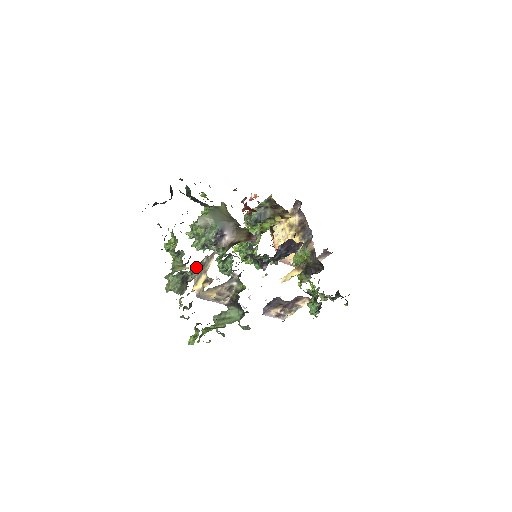
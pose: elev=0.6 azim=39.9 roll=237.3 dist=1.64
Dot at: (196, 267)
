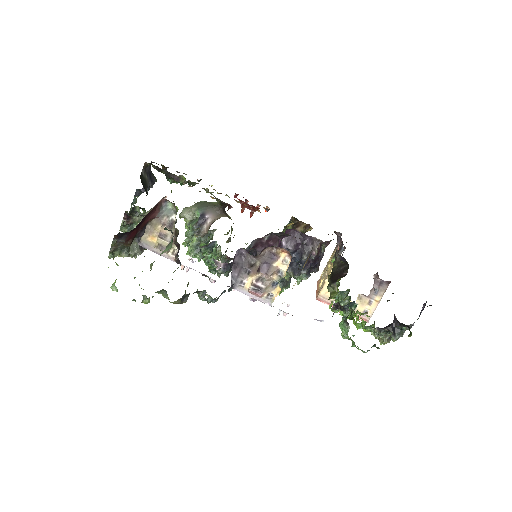
Dot at: occluded
